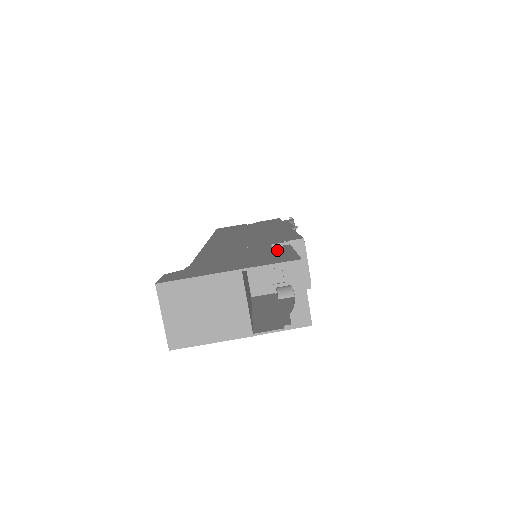
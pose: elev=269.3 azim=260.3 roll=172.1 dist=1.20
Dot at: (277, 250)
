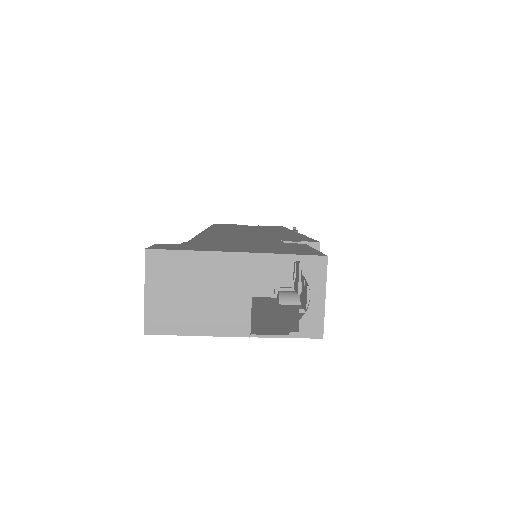
Dot at: (292, 245)
